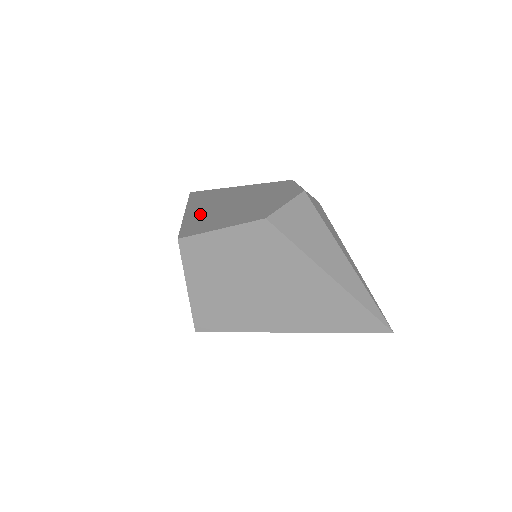
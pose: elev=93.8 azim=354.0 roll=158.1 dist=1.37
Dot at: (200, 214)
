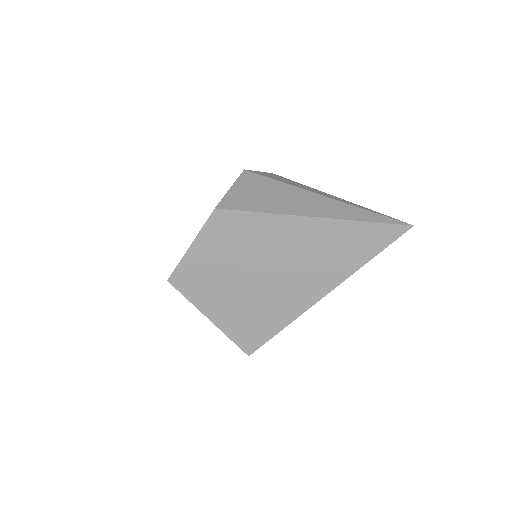
Dot at: occluded
